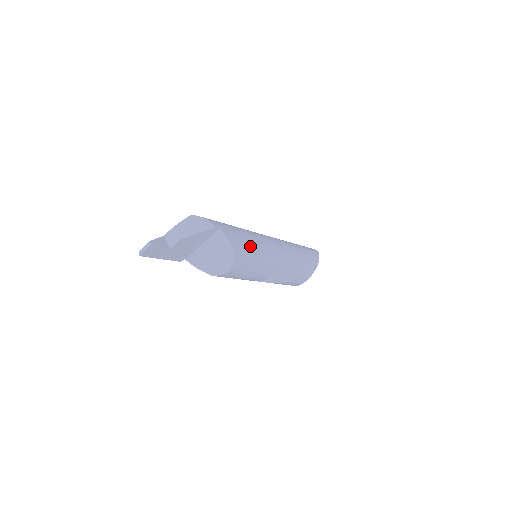
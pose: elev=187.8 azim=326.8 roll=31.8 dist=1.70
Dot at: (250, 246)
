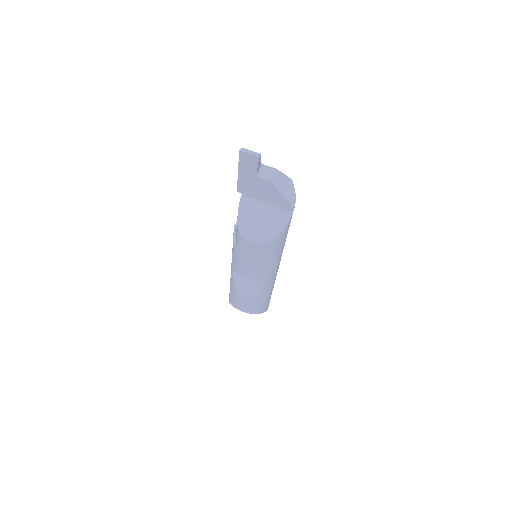
Dot at: (280, 248)
